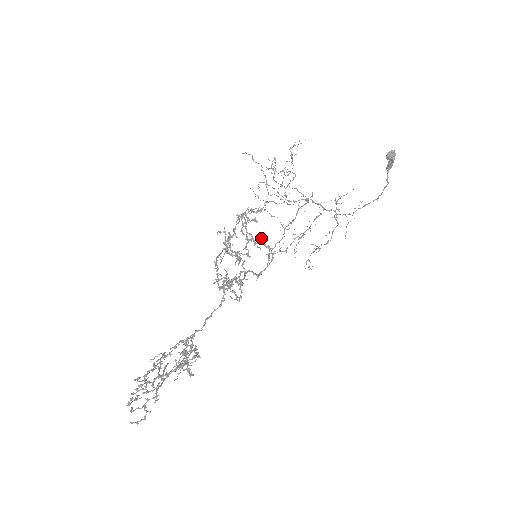
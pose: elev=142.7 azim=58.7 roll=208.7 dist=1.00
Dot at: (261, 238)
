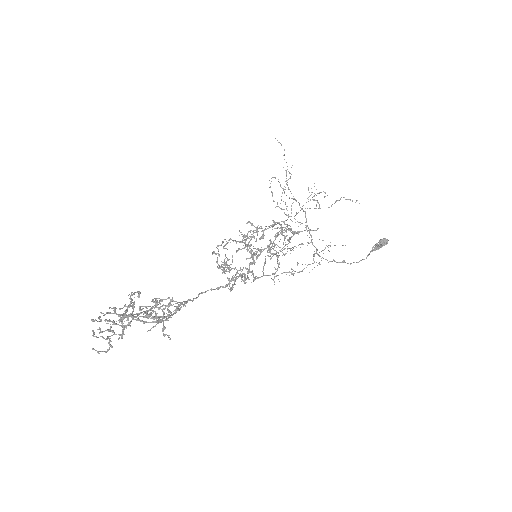
Dot at: occluded
